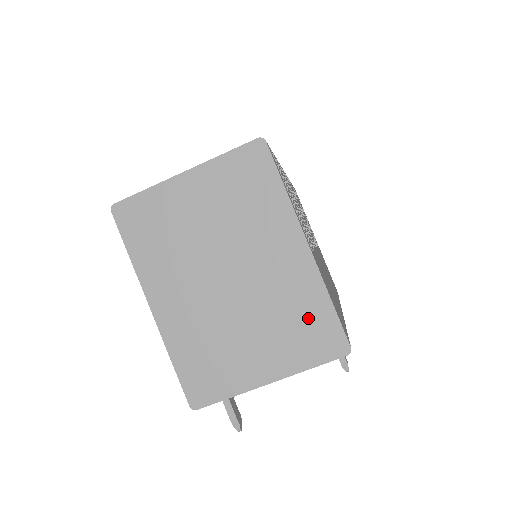
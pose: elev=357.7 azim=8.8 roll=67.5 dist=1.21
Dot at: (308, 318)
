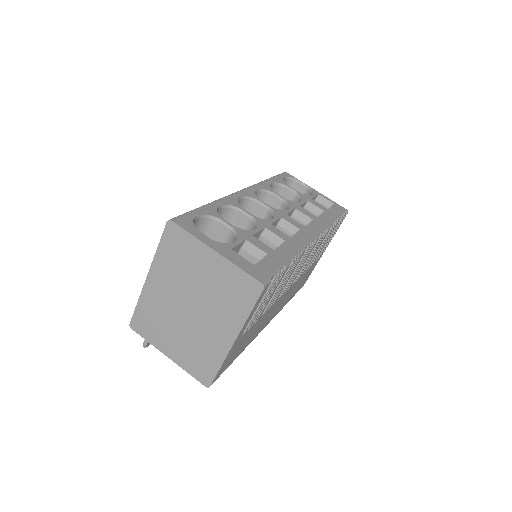
Dot at: (205, 360)
